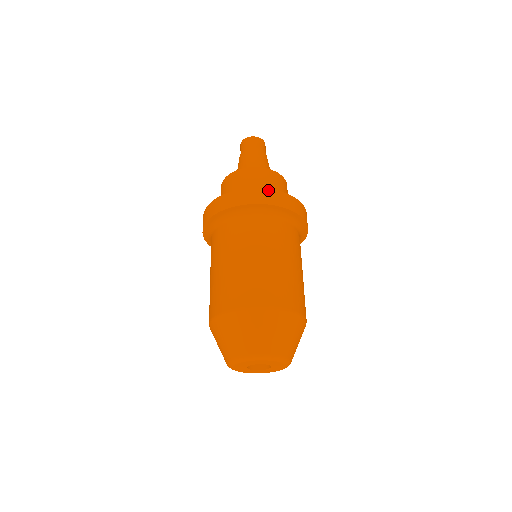
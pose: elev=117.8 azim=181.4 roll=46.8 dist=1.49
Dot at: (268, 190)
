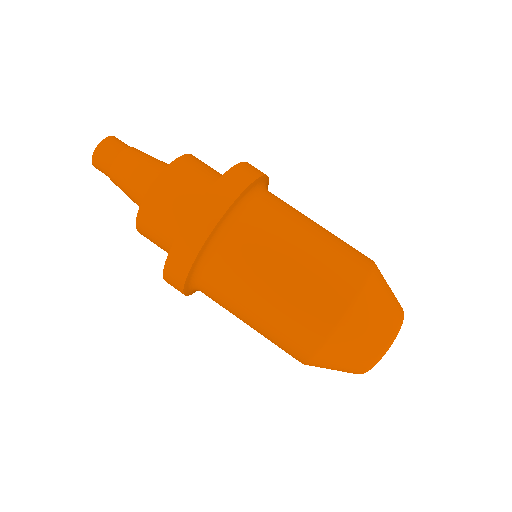
Dot at: (212, 190)
